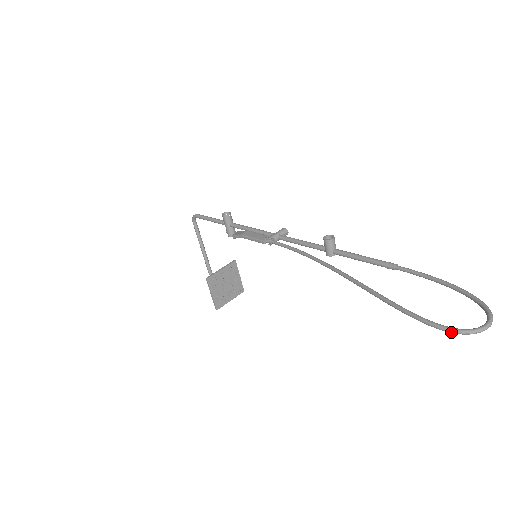
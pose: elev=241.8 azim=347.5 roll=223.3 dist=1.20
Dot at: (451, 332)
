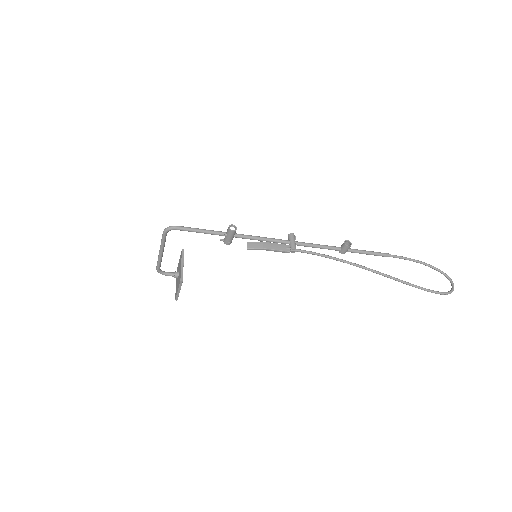
Dot at: occluded
